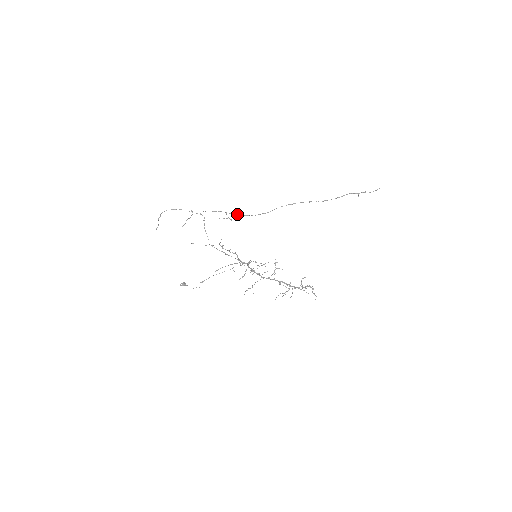
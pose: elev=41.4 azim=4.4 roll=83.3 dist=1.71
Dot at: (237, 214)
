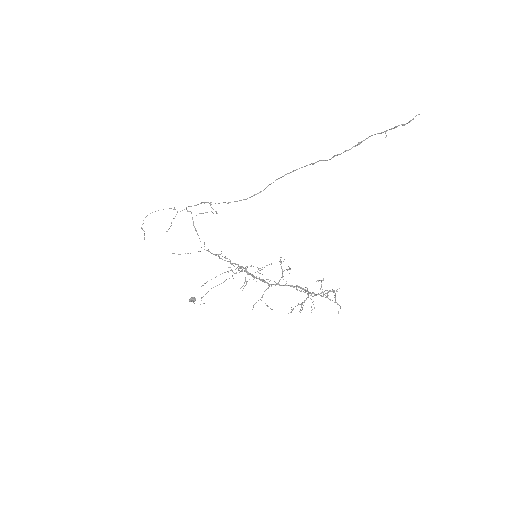
Dot at: (225, 202)
